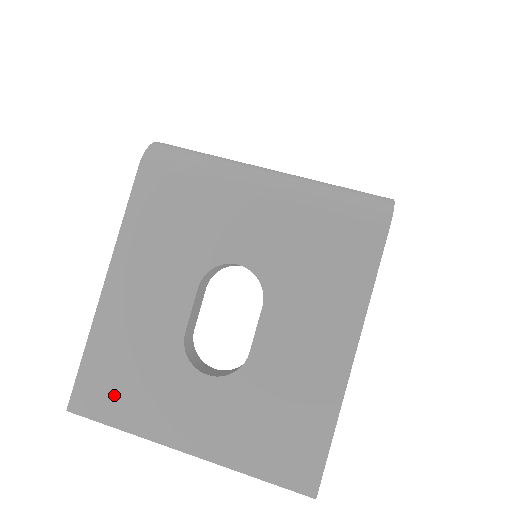
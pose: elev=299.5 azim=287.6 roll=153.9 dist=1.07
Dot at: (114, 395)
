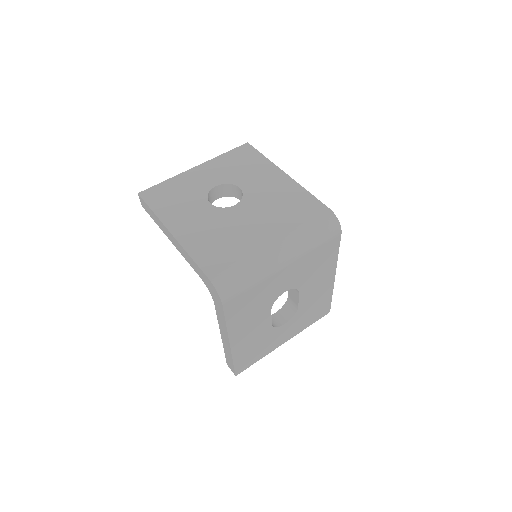
Dot at: (252, 358)
